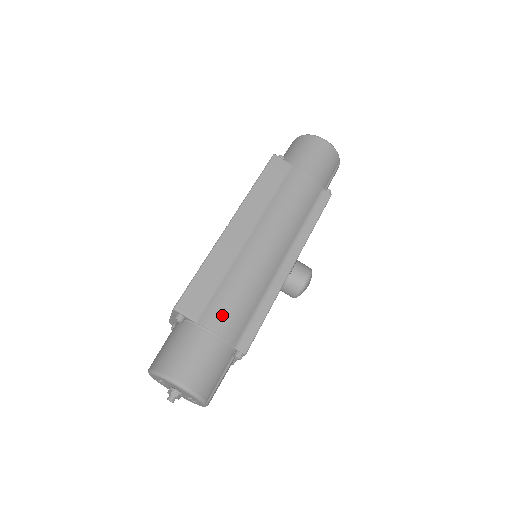
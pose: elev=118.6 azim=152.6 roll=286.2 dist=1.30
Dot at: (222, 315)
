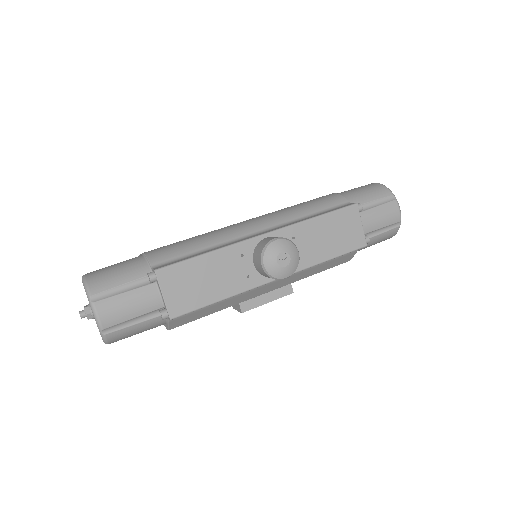
Dot at: (162, 247)
